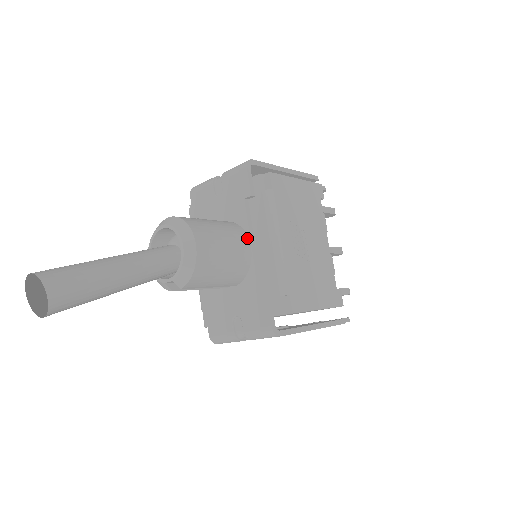
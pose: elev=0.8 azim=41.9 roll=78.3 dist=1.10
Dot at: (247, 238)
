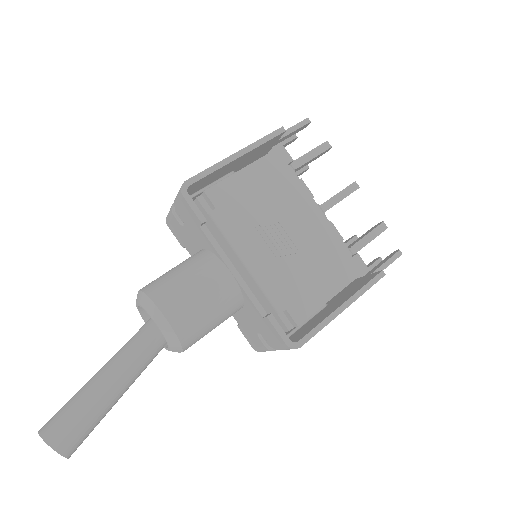
Dot at: (222, 265)
